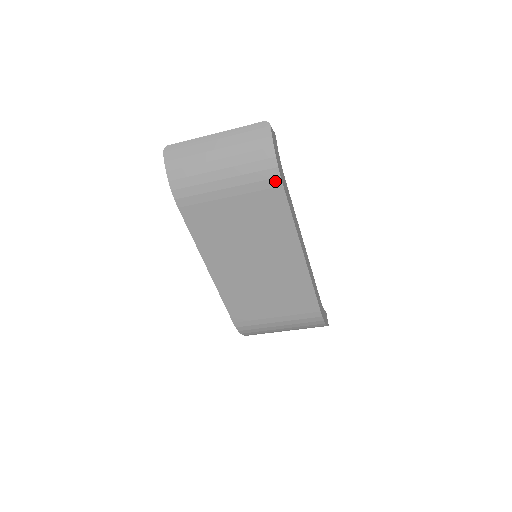
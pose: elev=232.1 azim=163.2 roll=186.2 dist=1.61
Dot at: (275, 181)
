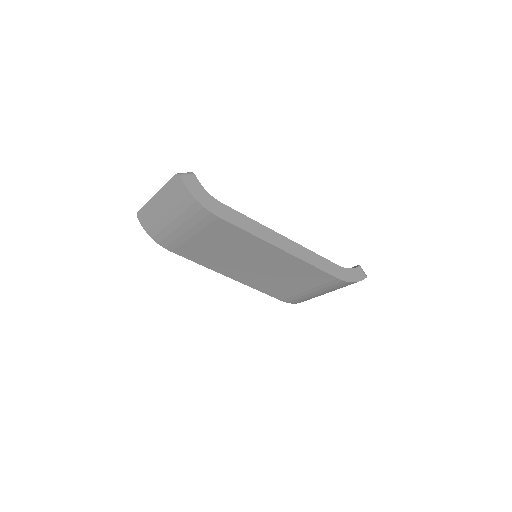
Dot at: (211, 216)
